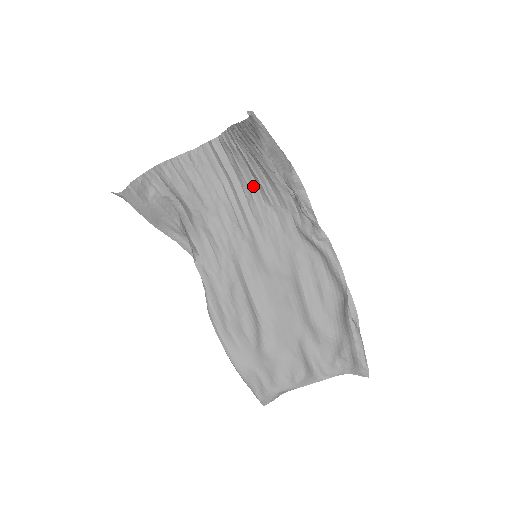
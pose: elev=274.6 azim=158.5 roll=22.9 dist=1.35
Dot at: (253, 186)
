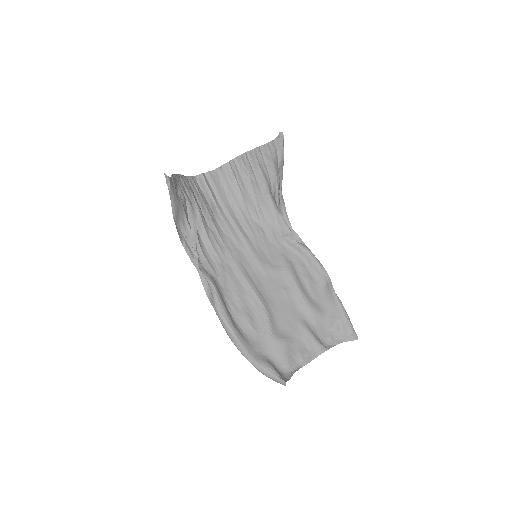
Dot at: (243, 207)
